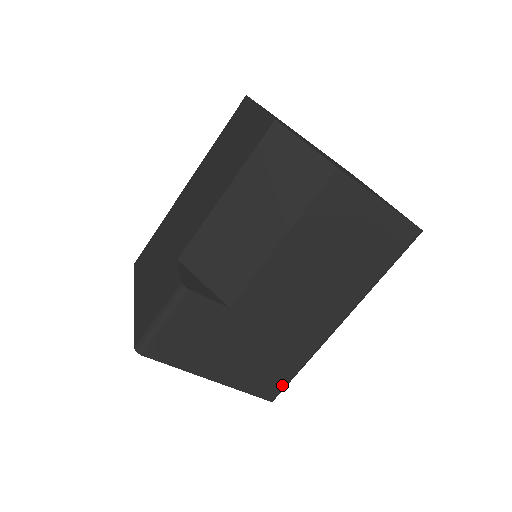
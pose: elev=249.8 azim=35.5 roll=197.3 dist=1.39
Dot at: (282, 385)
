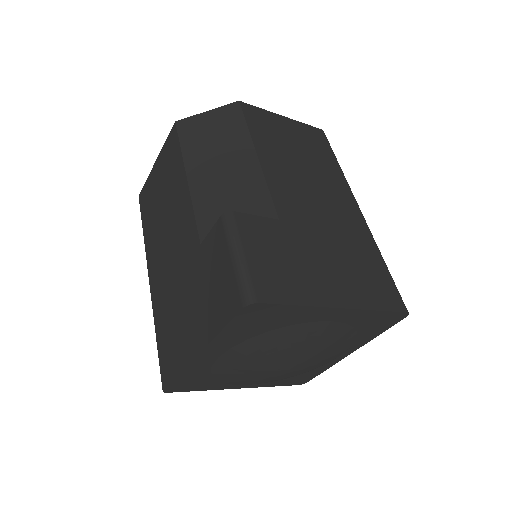
Dot at: (394, 288)
